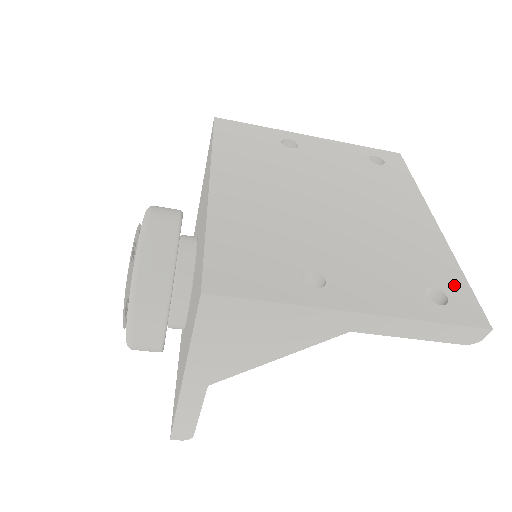
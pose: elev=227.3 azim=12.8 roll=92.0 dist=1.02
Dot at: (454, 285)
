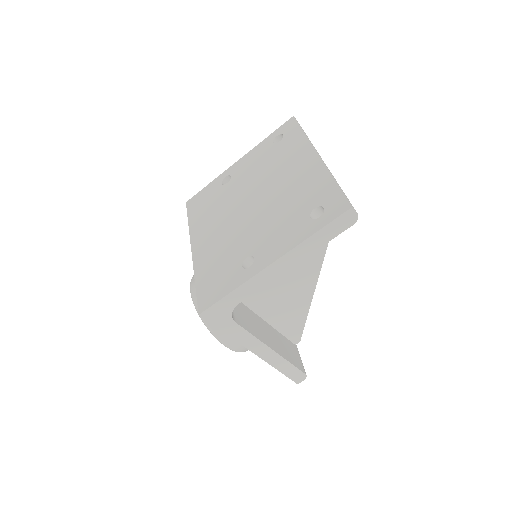
Dot at: (328, 195)
